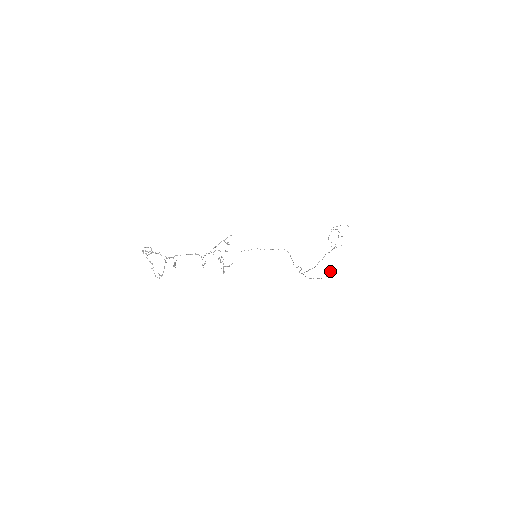
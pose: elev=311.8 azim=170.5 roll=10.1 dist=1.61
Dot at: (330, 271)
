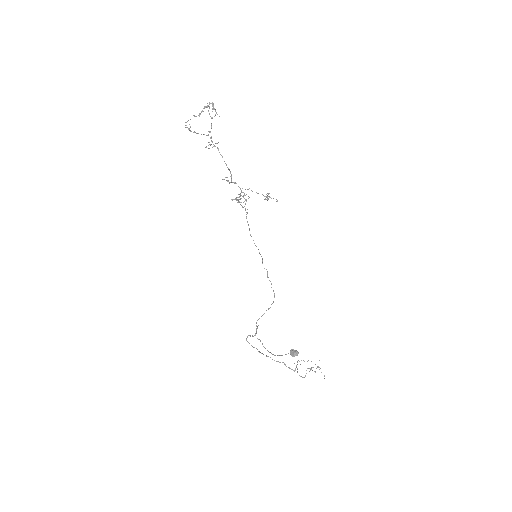
Dot at: (293, 351)
